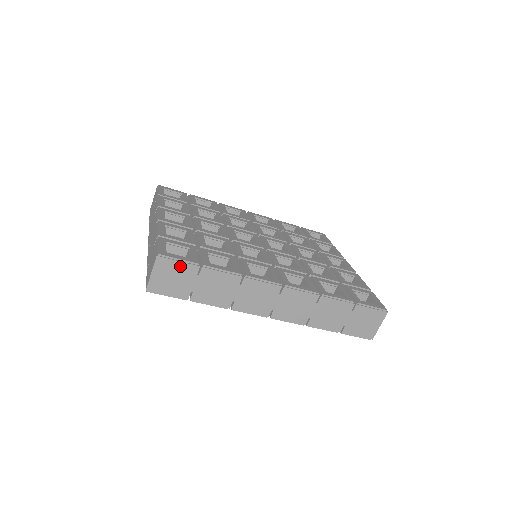
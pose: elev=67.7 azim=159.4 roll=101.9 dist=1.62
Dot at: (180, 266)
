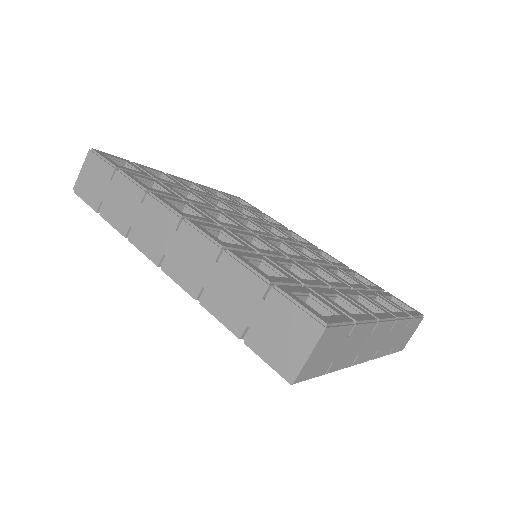
Dot at: (101, 165)
